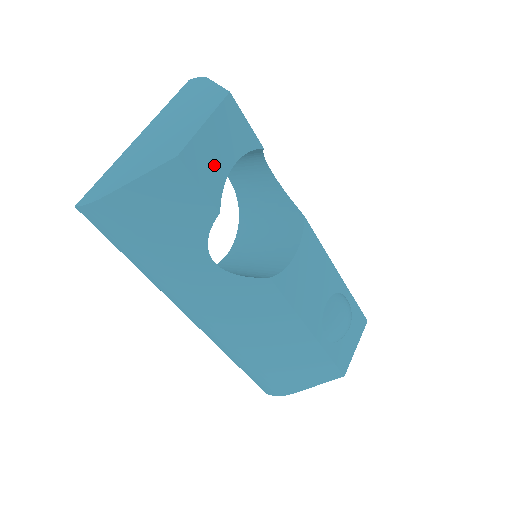
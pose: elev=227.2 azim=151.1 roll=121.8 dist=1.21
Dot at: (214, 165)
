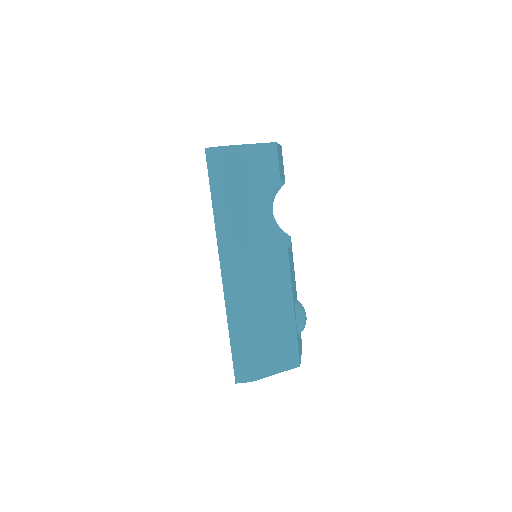
Dot at: (280, 163)
